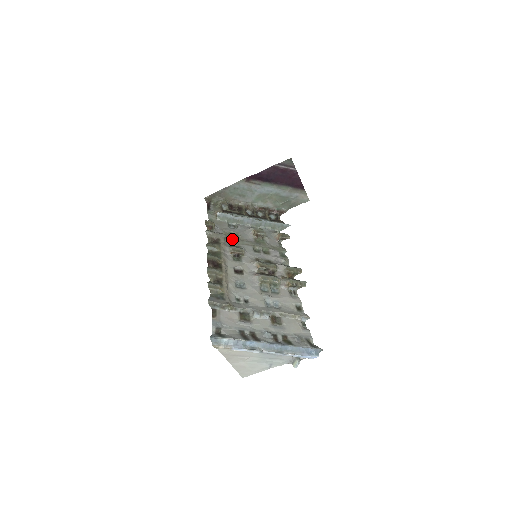
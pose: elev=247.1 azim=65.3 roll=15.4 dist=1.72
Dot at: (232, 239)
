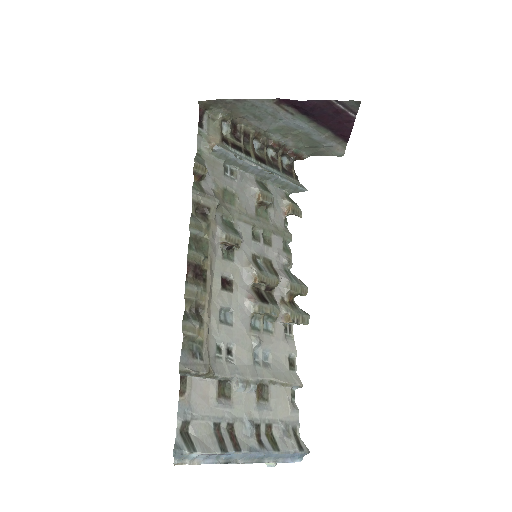
Dot at: (226, 204)
